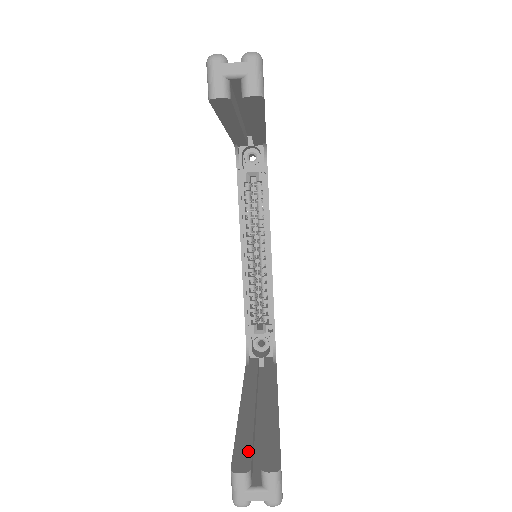
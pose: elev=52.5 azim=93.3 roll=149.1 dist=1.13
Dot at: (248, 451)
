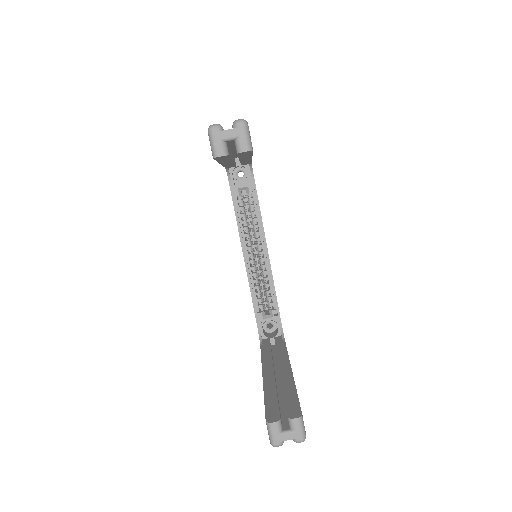
Dot at: (276, 407)
